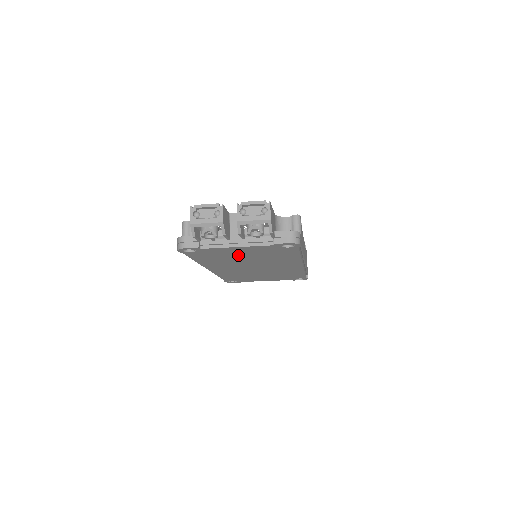
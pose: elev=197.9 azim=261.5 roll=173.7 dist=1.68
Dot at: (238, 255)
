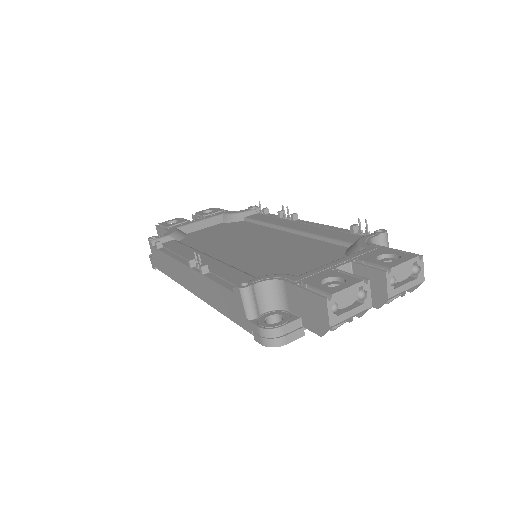
Dot at: occluded
